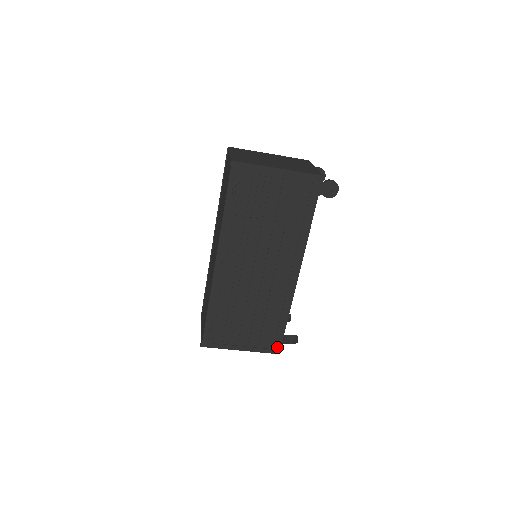
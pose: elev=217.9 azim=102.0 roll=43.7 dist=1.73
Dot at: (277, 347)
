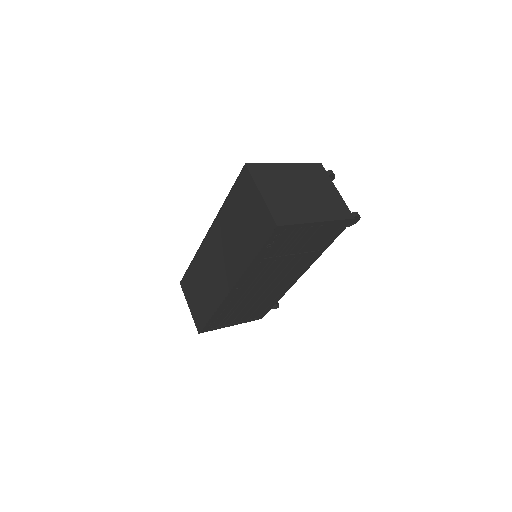
Dot at: (262, 316)
